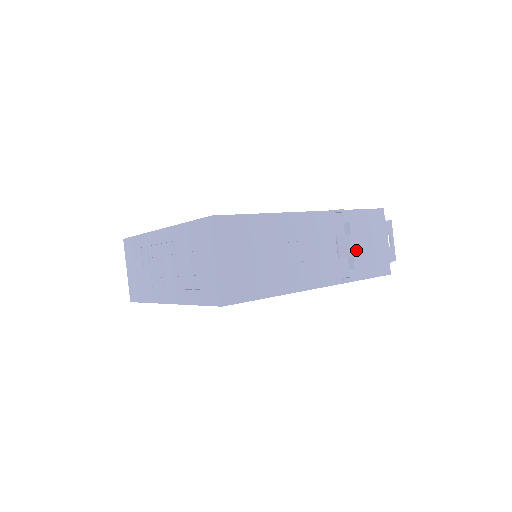
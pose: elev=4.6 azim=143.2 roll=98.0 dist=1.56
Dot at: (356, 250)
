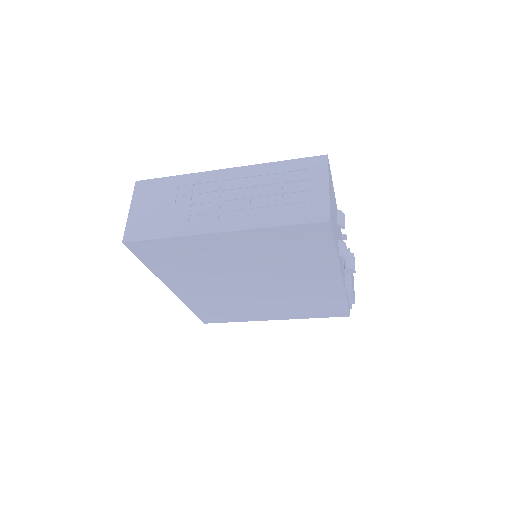
Dot at: occluded
